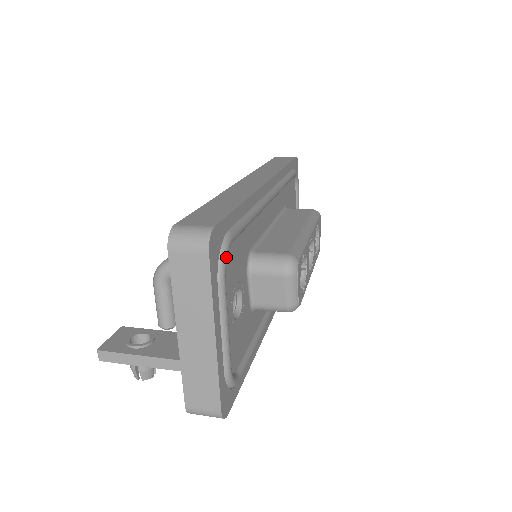
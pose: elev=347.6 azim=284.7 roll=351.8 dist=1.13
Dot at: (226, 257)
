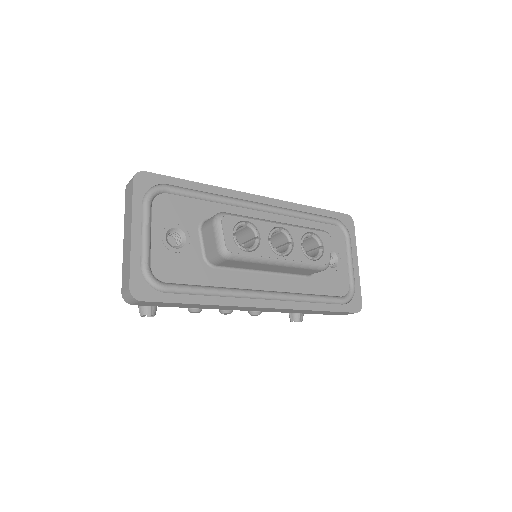
Dot at: (153, 191)
